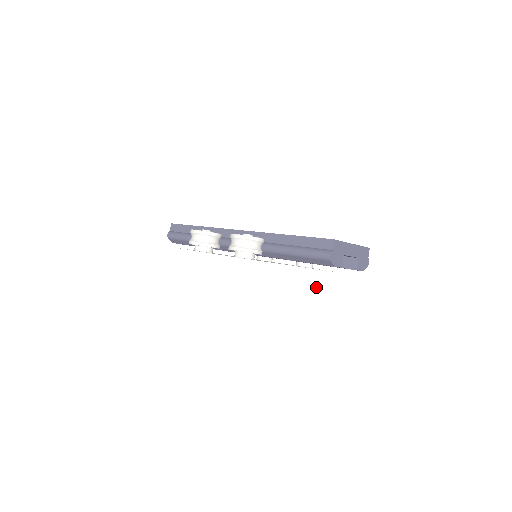
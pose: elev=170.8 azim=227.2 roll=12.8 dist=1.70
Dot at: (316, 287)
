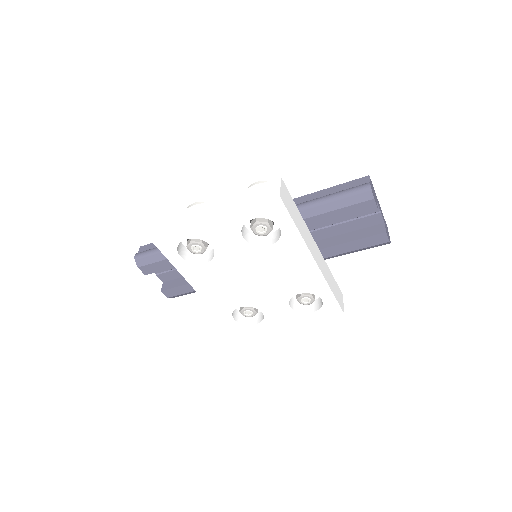
Dot at: (330, 286)
